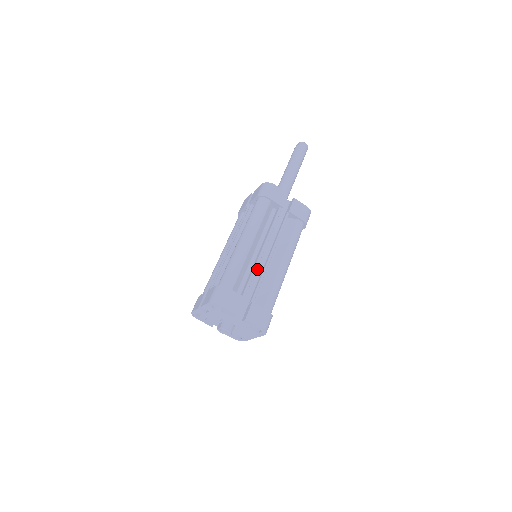
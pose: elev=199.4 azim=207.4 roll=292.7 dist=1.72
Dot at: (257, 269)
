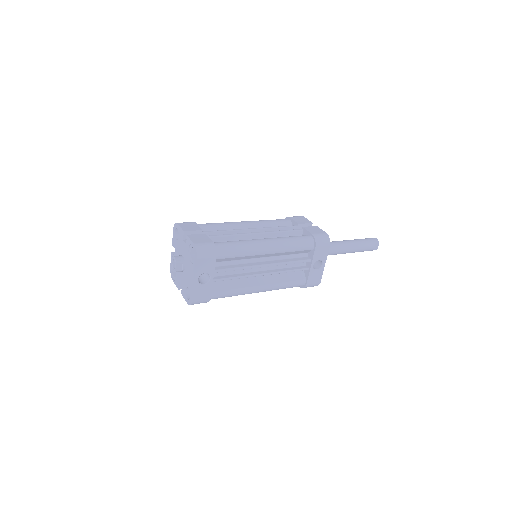
Dot at: occluded
